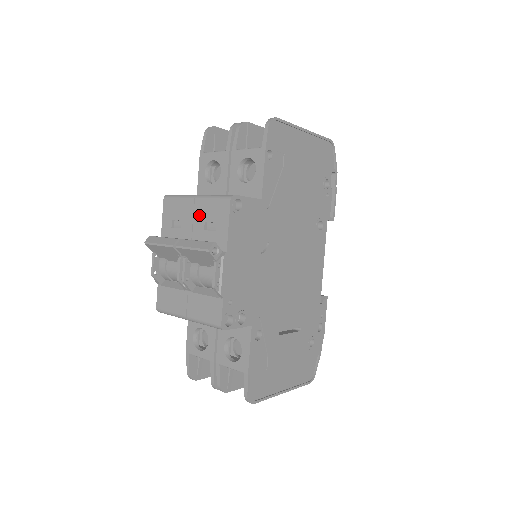
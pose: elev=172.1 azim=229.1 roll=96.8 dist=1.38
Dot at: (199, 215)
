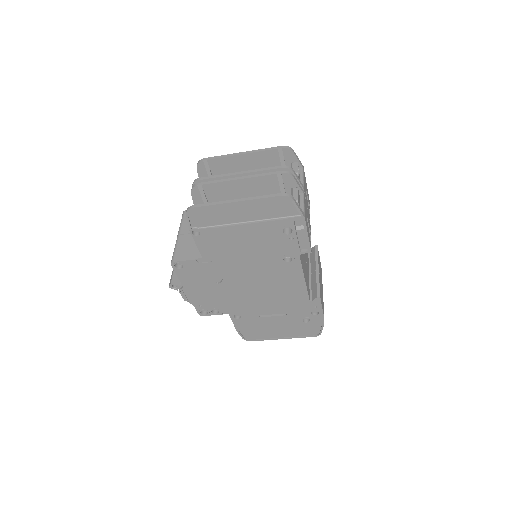
Dot at: occluded
